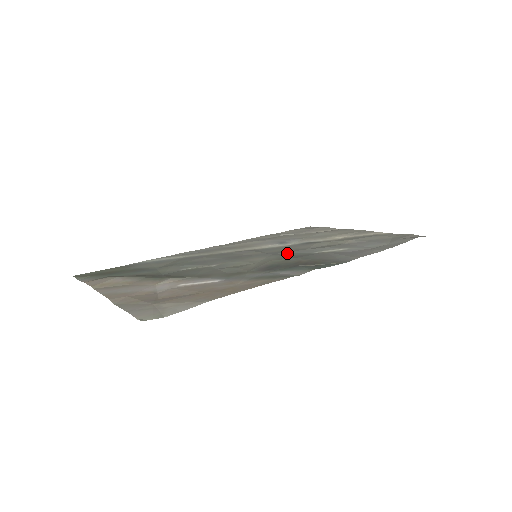
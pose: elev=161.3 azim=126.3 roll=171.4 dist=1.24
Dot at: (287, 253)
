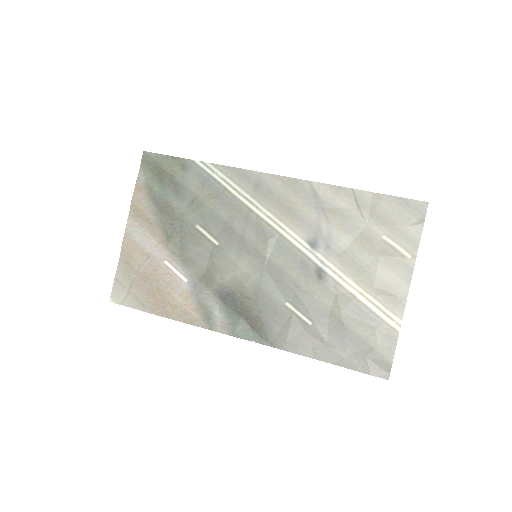
Dot at: (273, 280)
